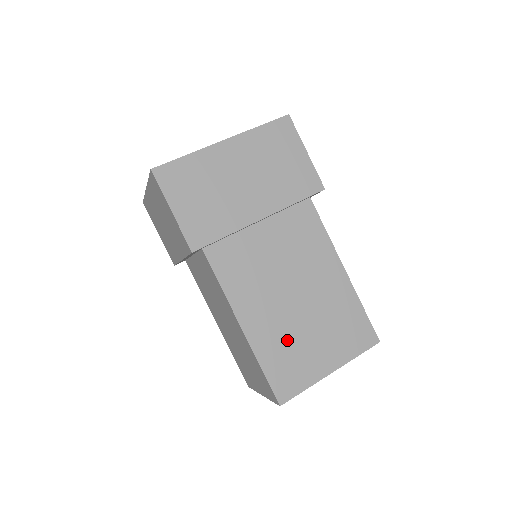
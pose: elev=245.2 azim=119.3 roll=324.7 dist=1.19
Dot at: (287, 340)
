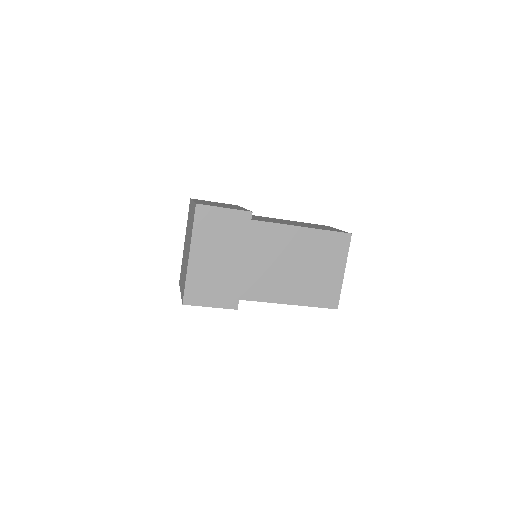
Dot at: (312, 285)
